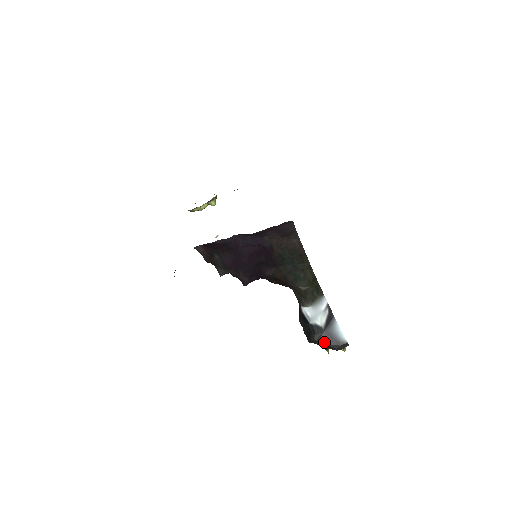
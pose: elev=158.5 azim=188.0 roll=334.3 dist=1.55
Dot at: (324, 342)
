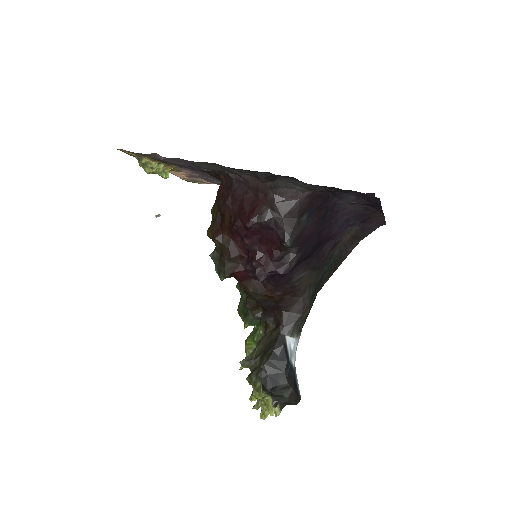
Dot at: (294, 388)
